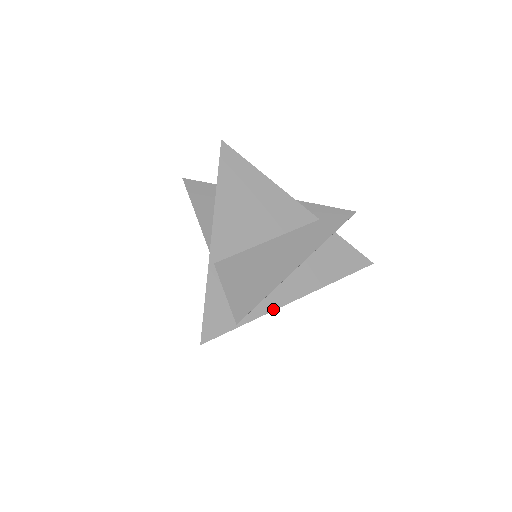
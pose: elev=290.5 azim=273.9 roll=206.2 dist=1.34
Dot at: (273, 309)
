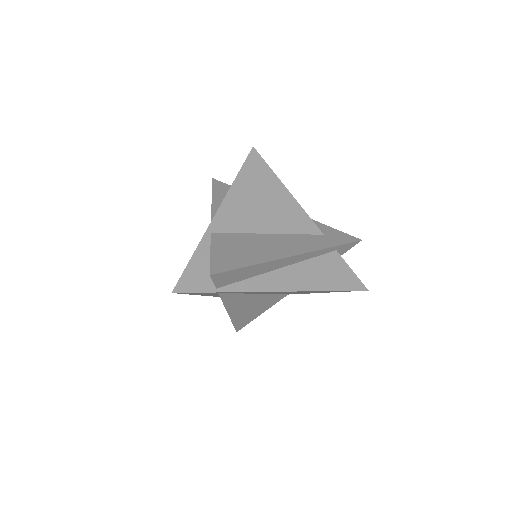
Dot at: (253, 290)
